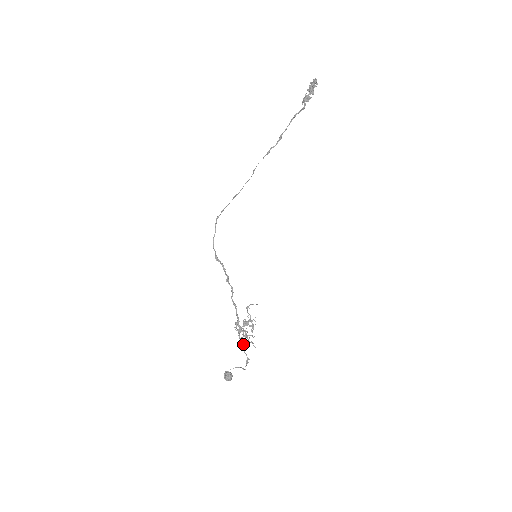
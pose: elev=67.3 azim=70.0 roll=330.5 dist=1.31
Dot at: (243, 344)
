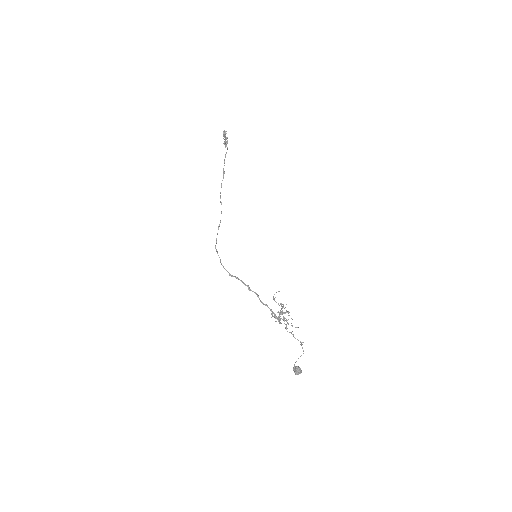
Dot at: (290, 332)
